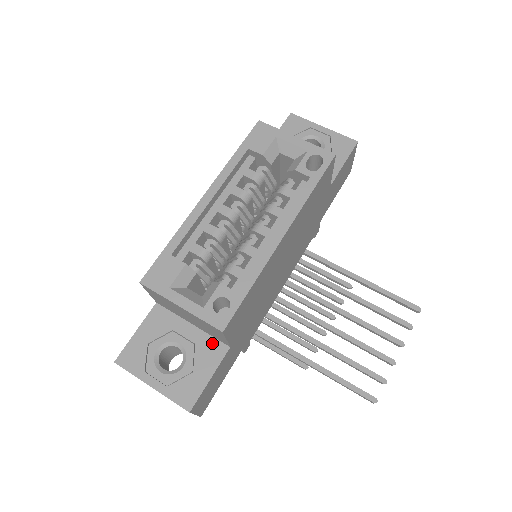
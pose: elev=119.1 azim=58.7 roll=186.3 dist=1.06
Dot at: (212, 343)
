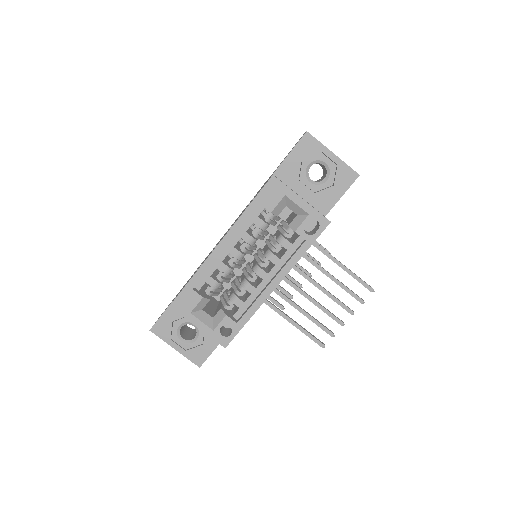
Dot at: occluded
